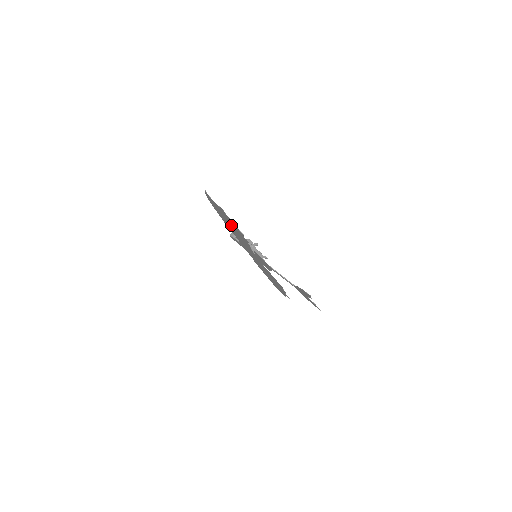
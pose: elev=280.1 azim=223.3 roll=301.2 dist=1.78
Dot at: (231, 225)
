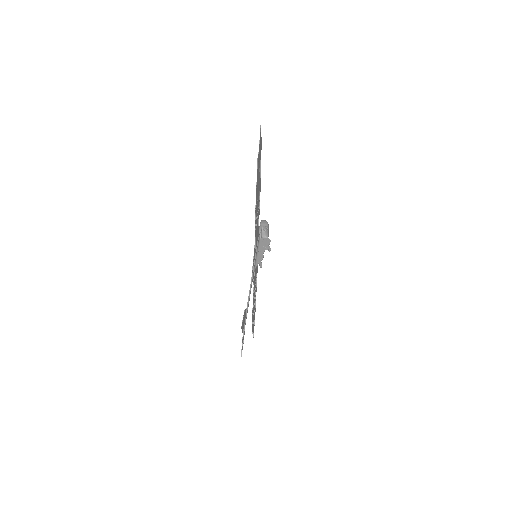
Dot at: occluded
